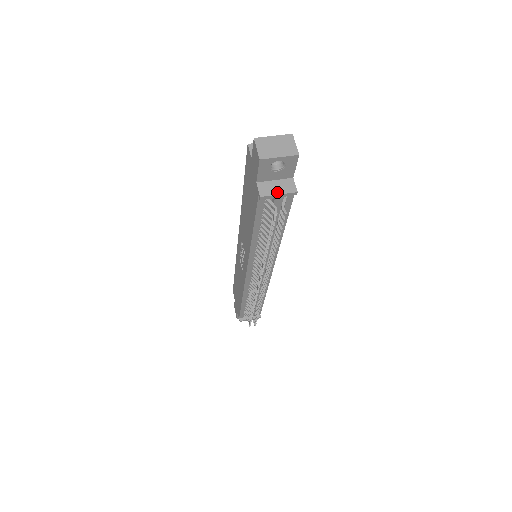
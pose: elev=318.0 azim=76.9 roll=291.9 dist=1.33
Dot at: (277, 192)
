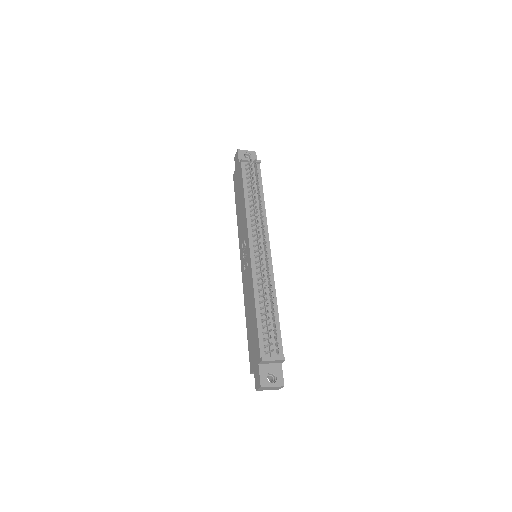
Dot at: occluded
